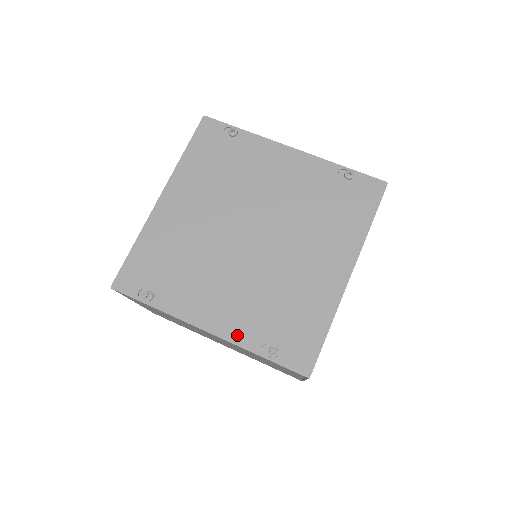
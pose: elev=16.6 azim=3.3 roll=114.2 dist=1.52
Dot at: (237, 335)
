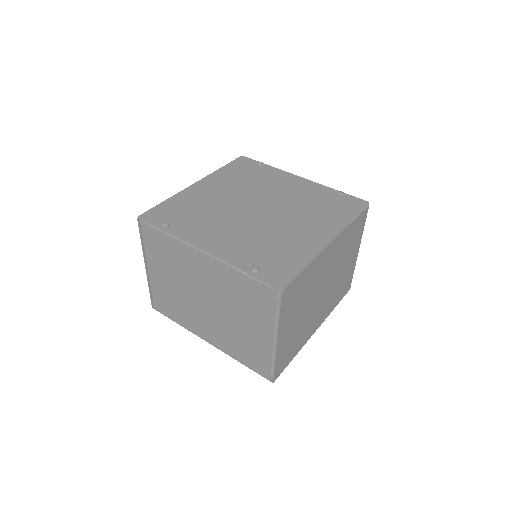
Dot at: (228, 256)
